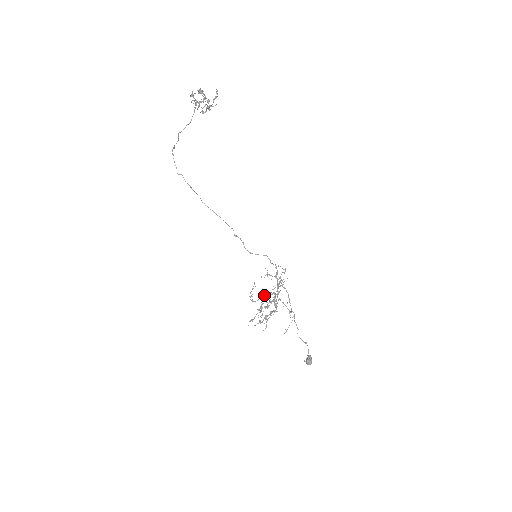
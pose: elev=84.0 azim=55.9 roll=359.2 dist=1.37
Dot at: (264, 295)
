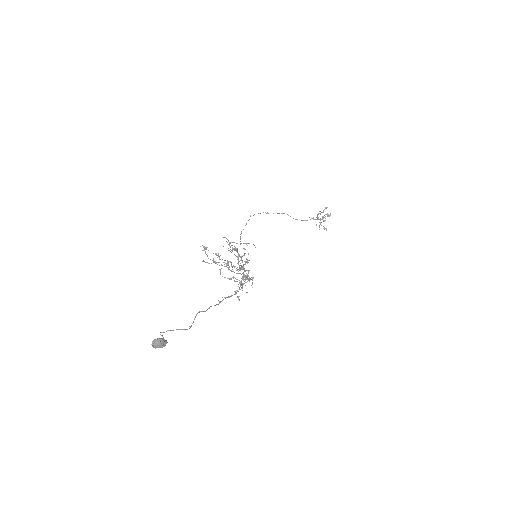
Dot at: occluded
